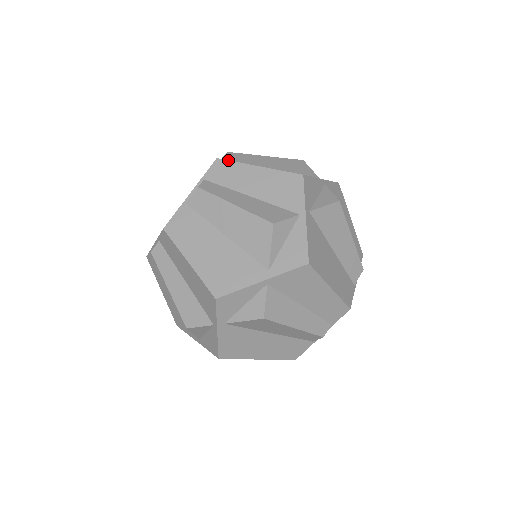
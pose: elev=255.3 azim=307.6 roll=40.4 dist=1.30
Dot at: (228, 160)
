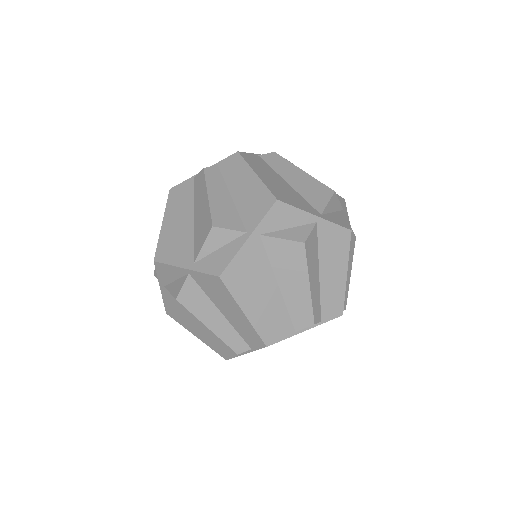
Dot at: (243, 157)
